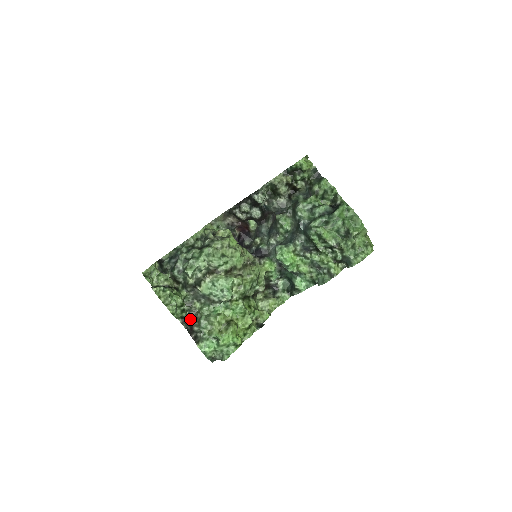
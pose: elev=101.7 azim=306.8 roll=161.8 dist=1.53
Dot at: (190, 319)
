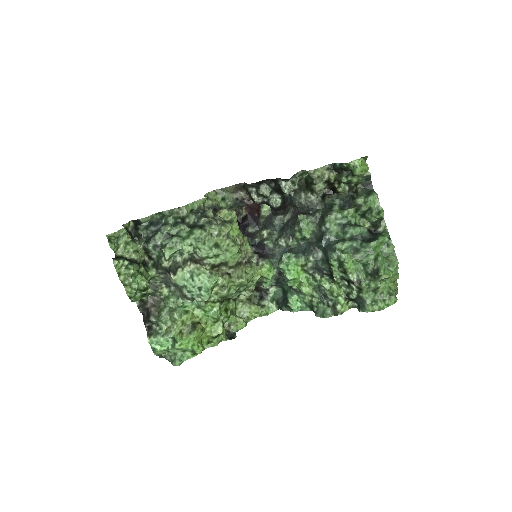
Dot at: (150, 304)
